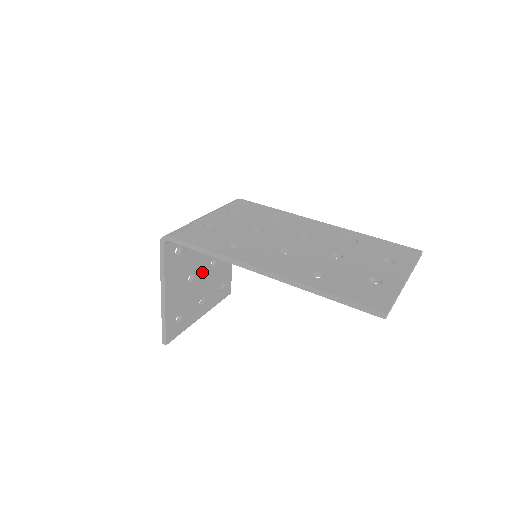
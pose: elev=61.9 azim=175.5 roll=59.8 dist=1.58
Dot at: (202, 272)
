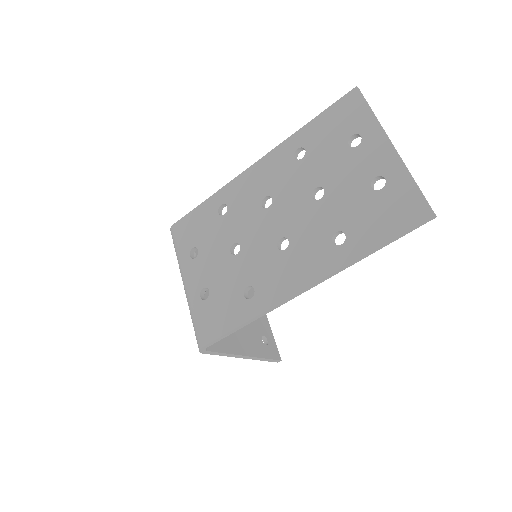
Dot at: occluded
